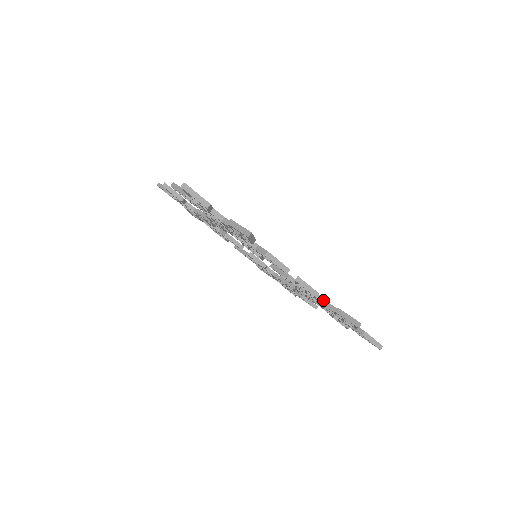
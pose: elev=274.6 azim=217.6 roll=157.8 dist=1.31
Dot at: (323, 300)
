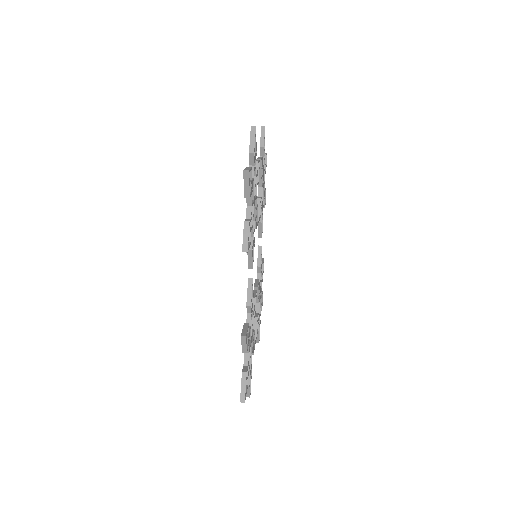
Dot at: occluded
